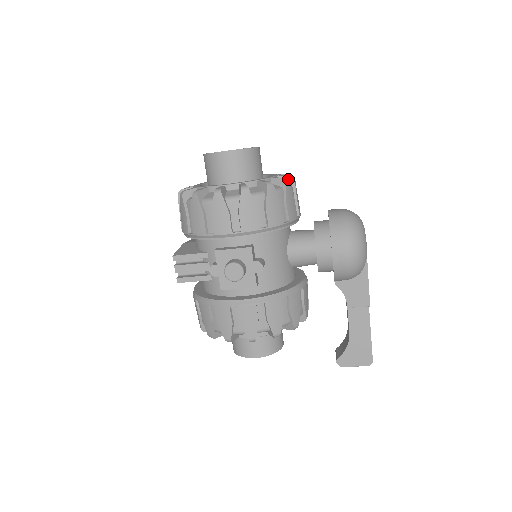
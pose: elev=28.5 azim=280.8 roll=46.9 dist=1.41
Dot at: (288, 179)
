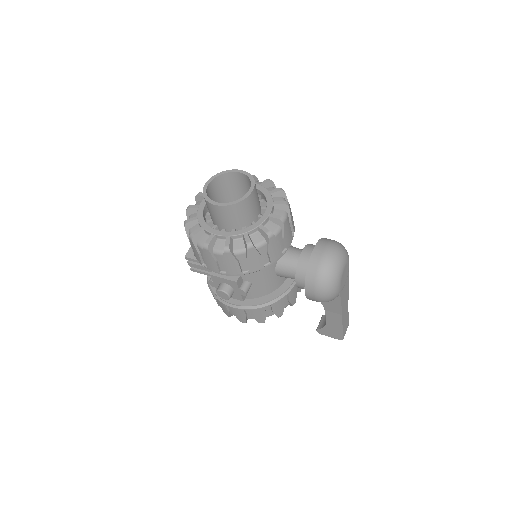
Dot at: (278, 222)
